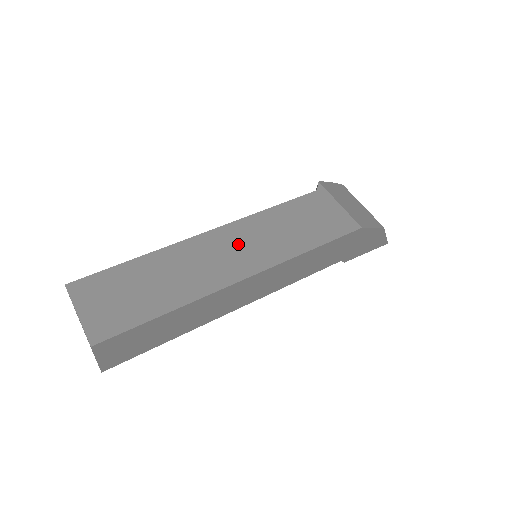
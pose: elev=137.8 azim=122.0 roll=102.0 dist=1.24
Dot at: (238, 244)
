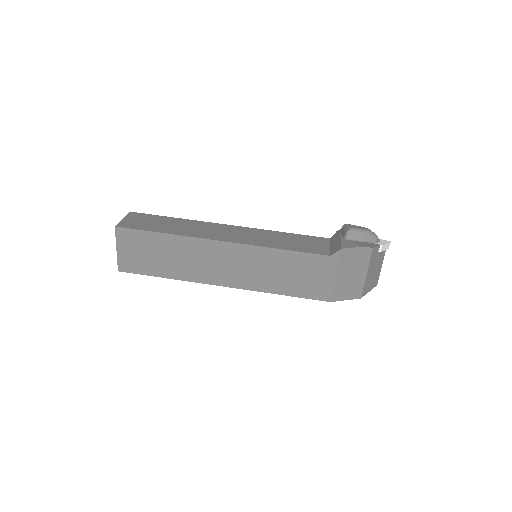
Dot at: (235, 263)
